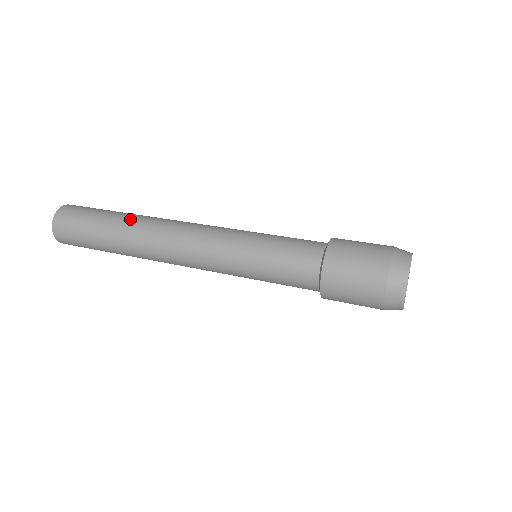
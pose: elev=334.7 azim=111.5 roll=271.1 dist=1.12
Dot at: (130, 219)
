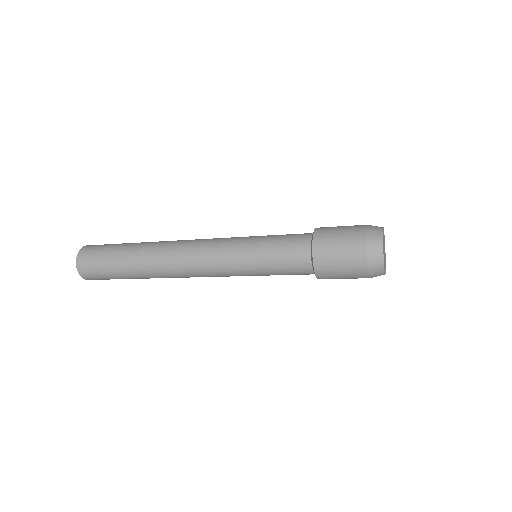
Dot at: (149, 242)
